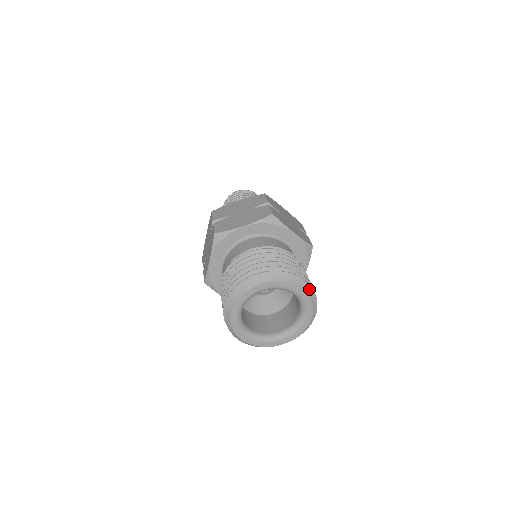
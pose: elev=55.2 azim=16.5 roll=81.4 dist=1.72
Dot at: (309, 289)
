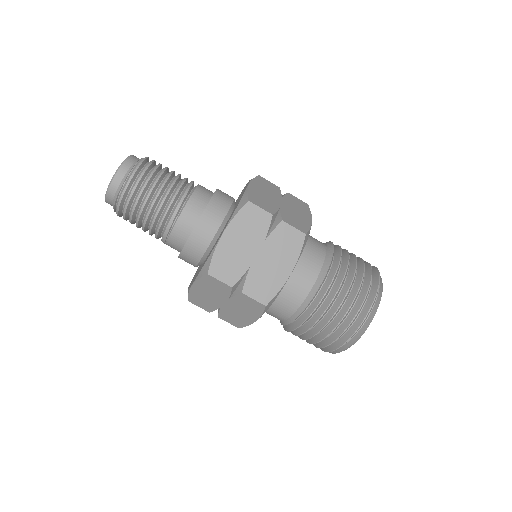
Dot at: occluded
